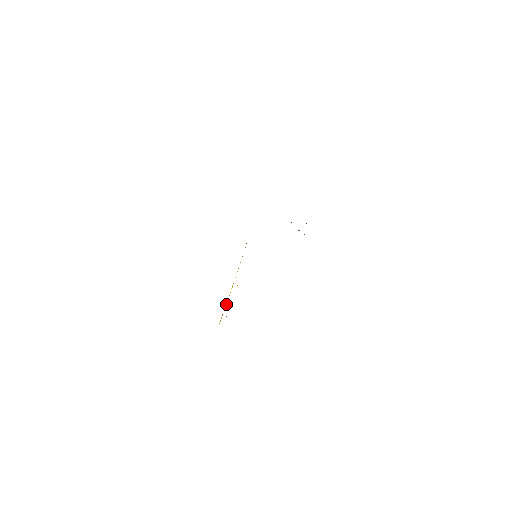
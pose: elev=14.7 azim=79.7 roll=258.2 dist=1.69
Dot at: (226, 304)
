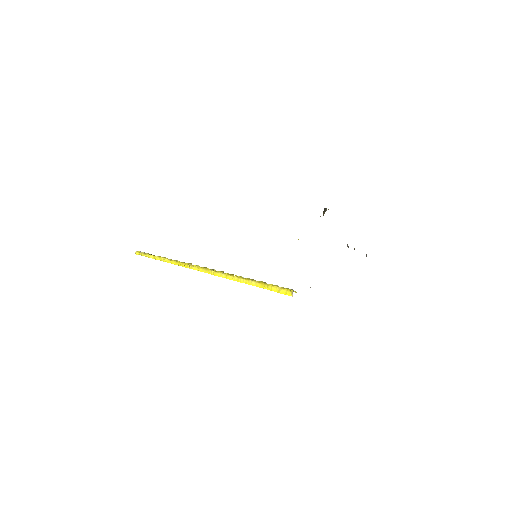
Dot at: (166, 259)
